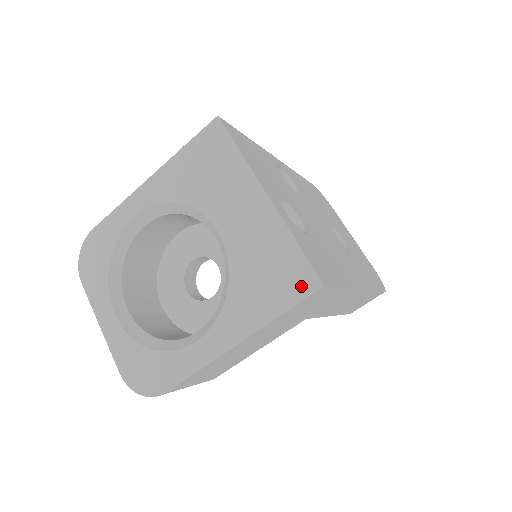
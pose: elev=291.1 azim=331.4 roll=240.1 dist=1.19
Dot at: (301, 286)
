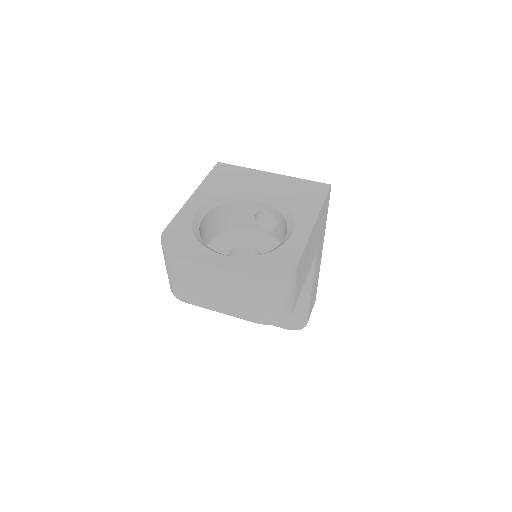
Dot at: (322, 189)
